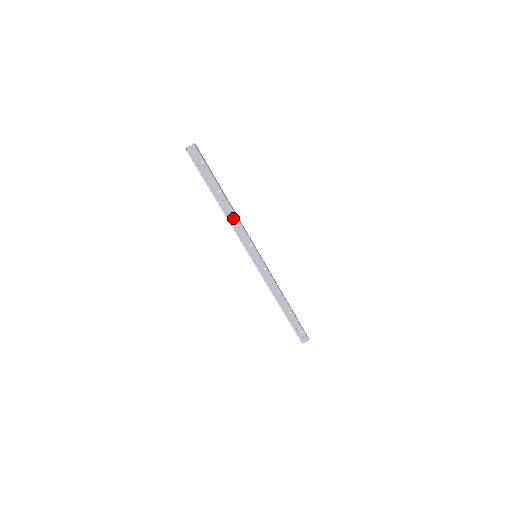
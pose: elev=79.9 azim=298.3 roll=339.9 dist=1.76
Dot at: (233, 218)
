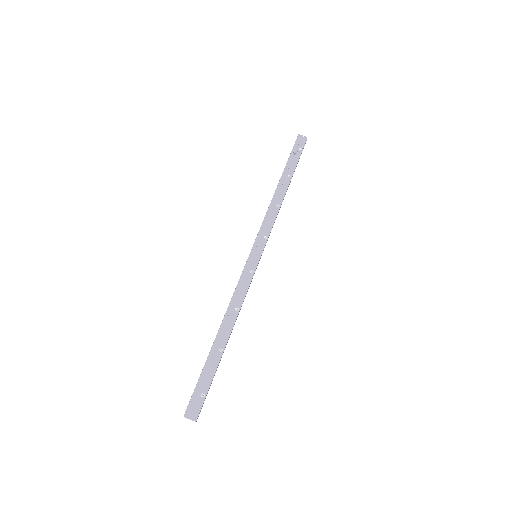
Dot at: (277, 203)
